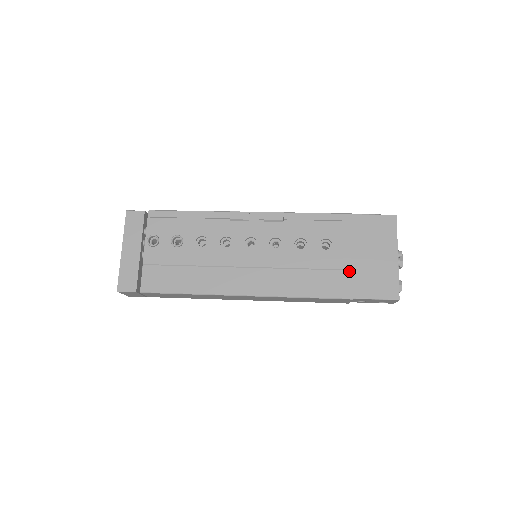
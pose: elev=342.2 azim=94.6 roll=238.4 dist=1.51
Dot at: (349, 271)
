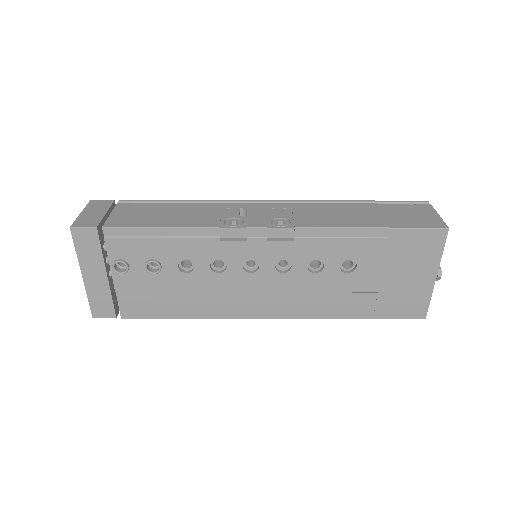
Dot at: (373, 293)
